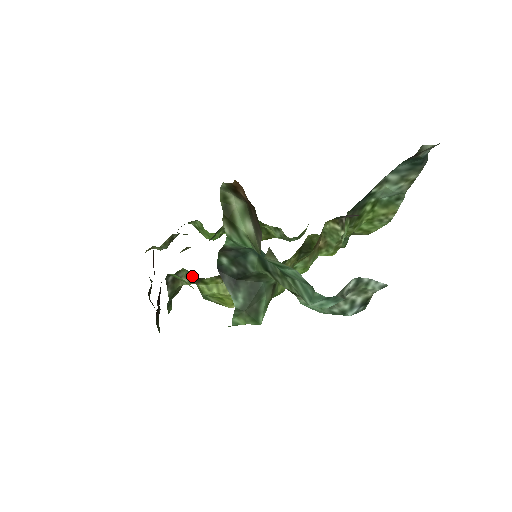
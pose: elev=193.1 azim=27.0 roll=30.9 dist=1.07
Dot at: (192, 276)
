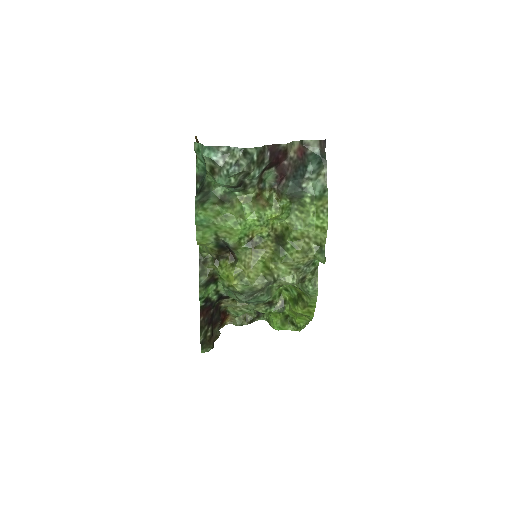
Dot at: (214, 260)
